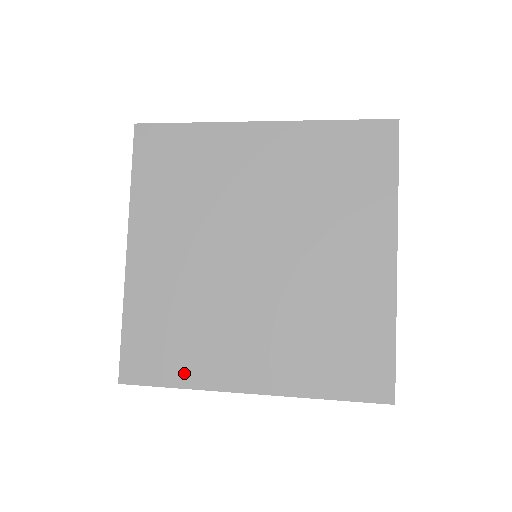
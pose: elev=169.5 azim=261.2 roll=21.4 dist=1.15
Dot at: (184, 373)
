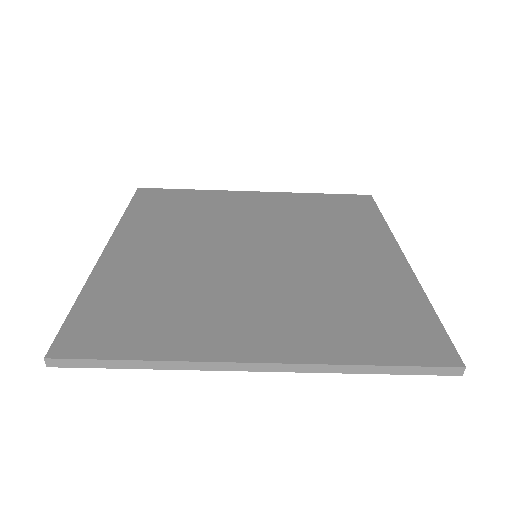
Dot at: (157, 344)
